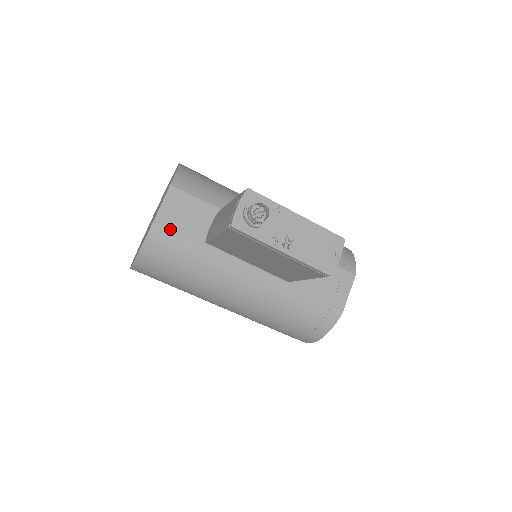
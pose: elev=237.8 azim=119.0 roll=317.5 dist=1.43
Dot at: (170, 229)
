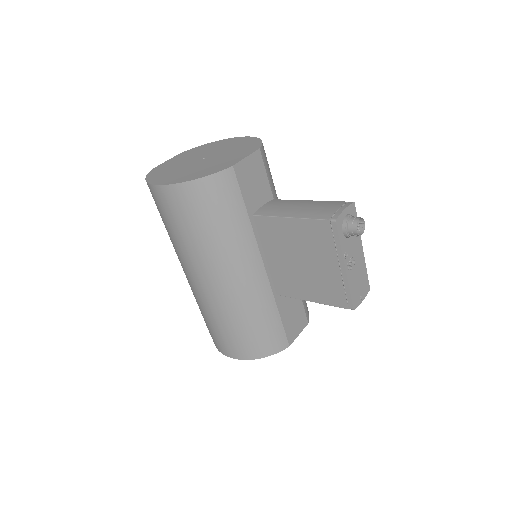
Dot at: (240, 182)
